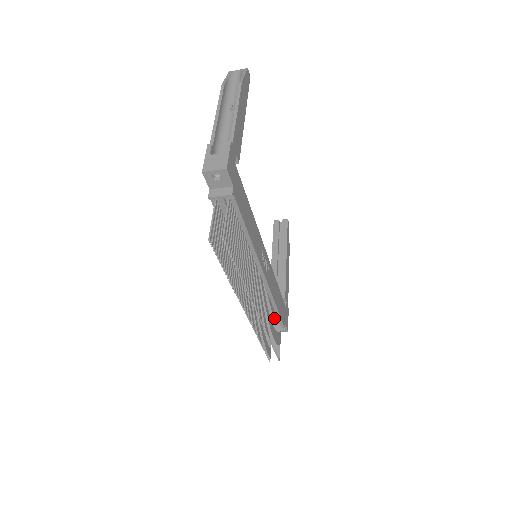
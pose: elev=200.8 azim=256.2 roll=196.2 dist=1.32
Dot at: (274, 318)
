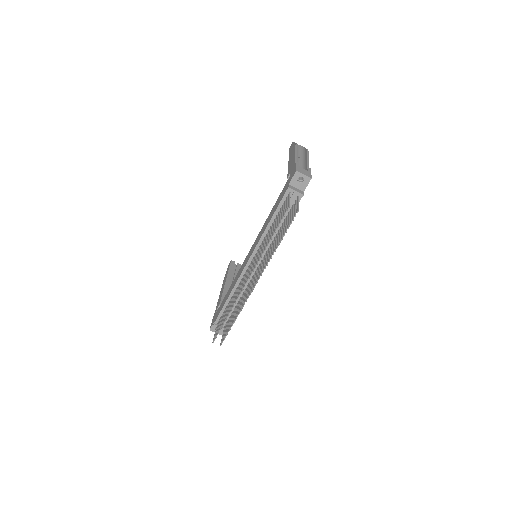
Dot at: (234, 311)
